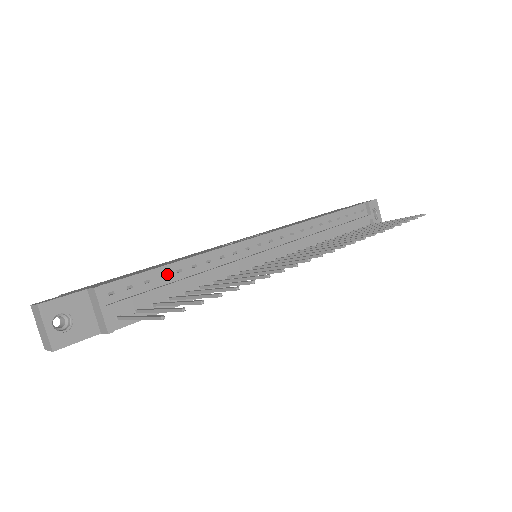
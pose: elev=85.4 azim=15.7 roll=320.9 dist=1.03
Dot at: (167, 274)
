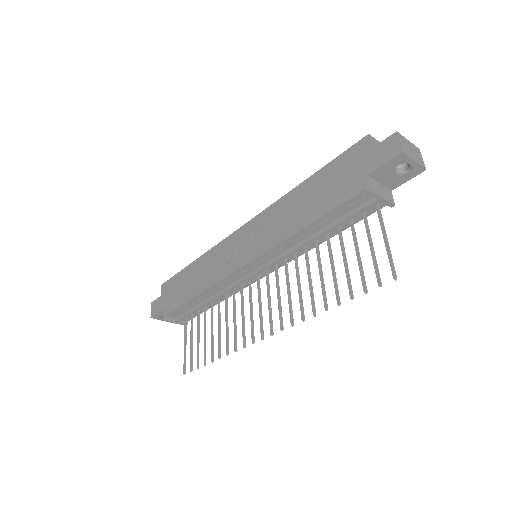
Dot at: (193, 302)
